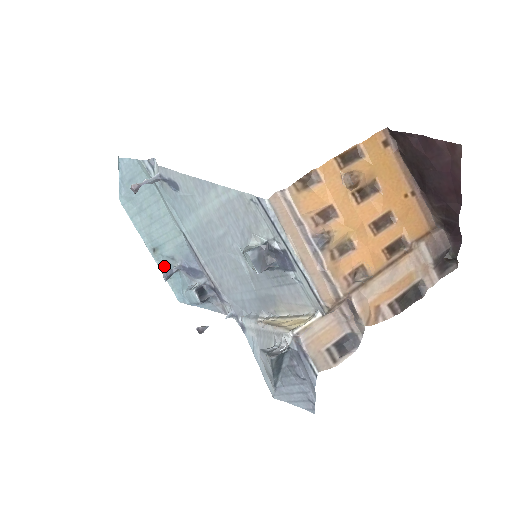
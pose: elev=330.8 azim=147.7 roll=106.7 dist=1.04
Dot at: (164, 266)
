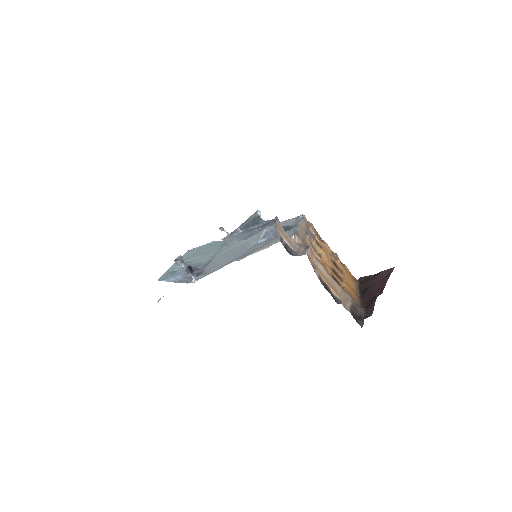
Dot at: (174, 269)
